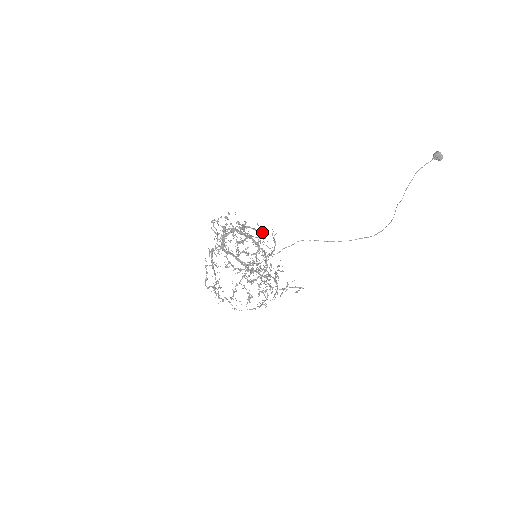
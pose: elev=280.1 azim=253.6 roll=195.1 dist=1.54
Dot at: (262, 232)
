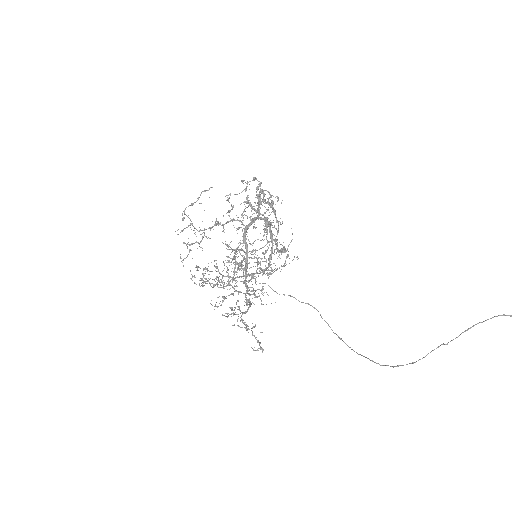
Dot at: (287, 250)
